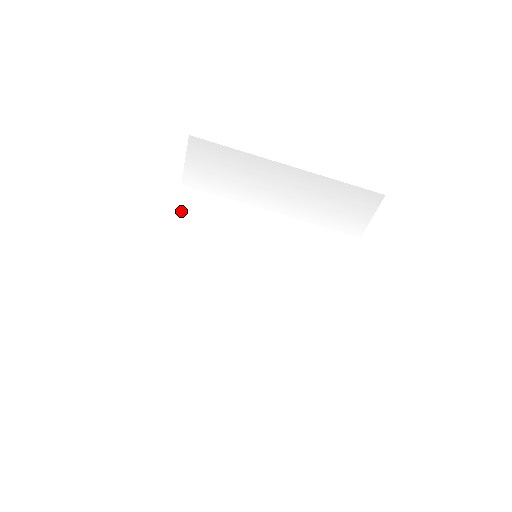
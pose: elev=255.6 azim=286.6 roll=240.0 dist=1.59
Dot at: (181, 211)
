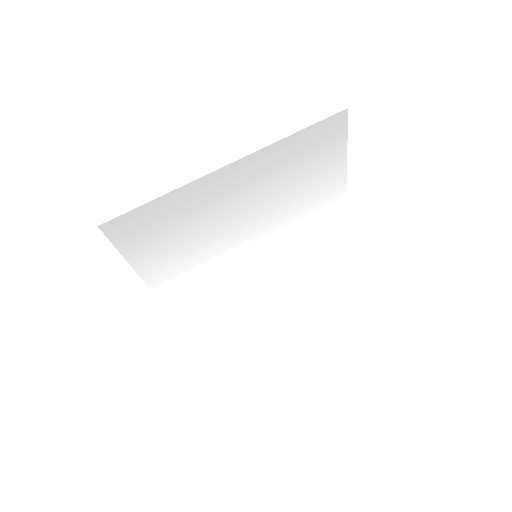
Dot at: (153, 284)
